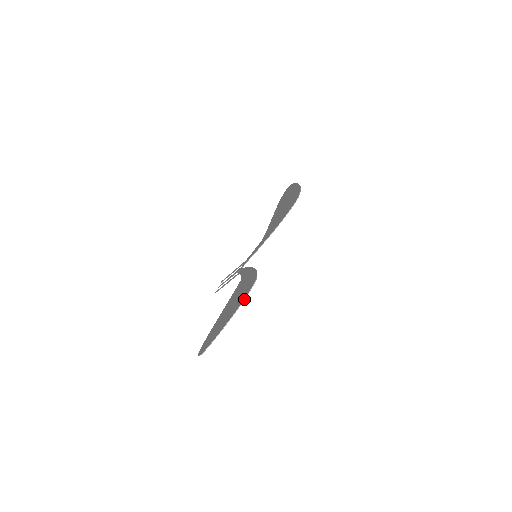
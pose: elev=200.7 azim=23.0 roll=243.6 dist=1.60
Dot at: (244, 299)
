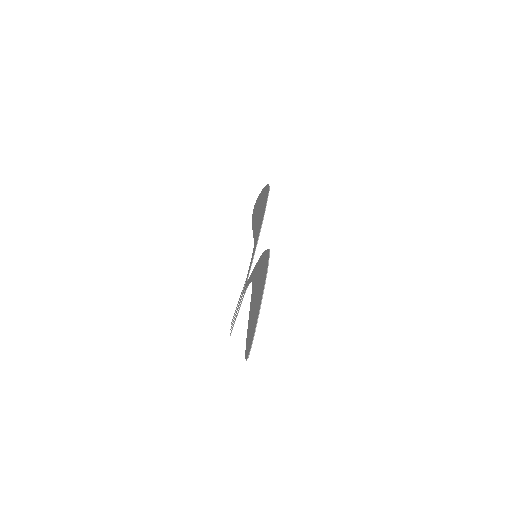
Dot at: (267, 269)
